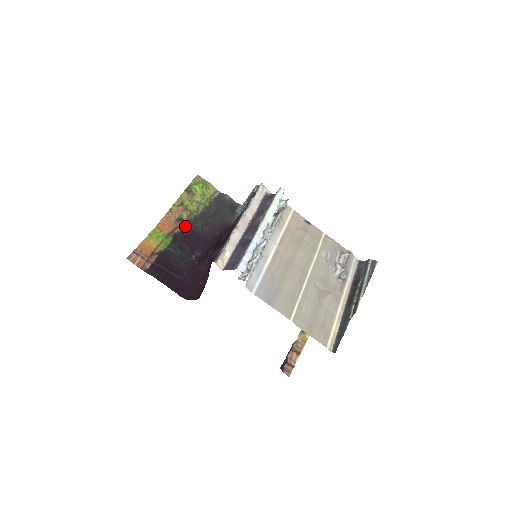
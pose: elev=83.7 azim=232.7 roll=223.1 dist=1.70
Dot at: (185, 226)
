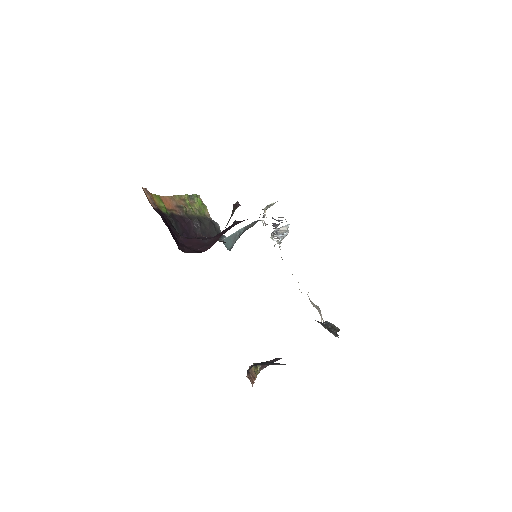
Dot at: (182, 215)
